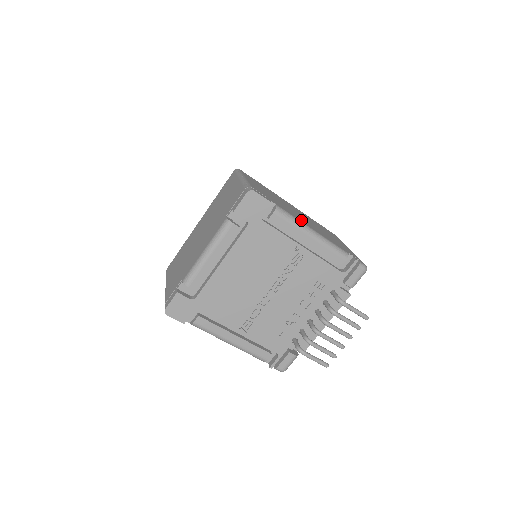
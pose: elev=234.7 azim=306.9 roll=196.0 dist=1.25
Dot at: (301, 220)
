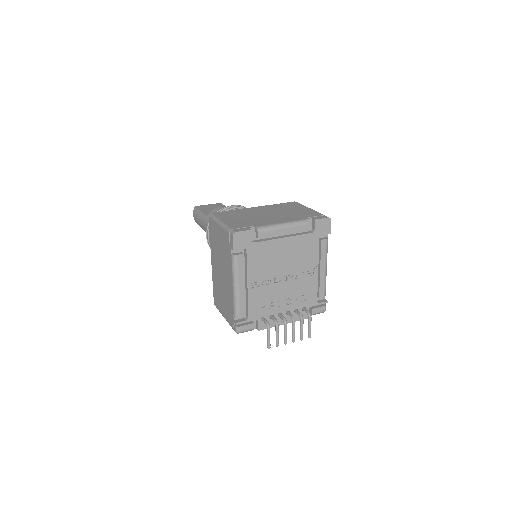
Dot at: occluded
